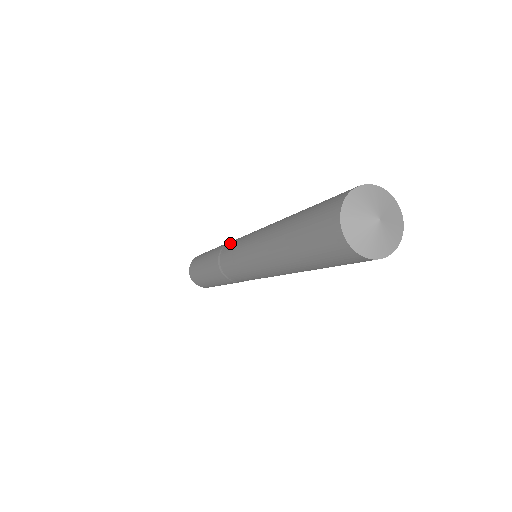
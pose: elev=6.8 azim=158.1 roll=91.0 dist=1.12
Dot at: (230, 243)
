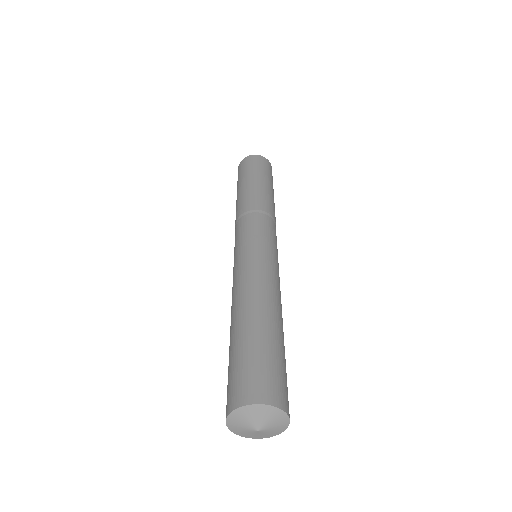
Dot at: (238, 228)
